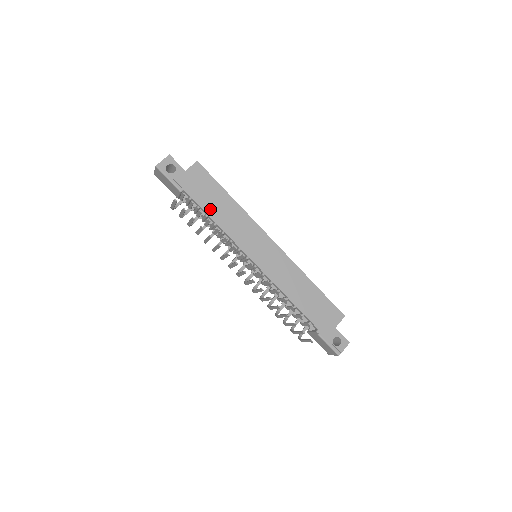
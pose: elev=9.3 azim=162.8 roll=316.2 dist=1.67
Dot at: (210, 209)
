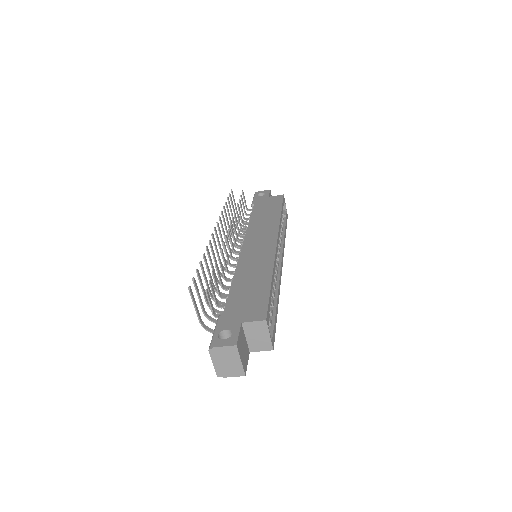
Dot at: (256, 214)
